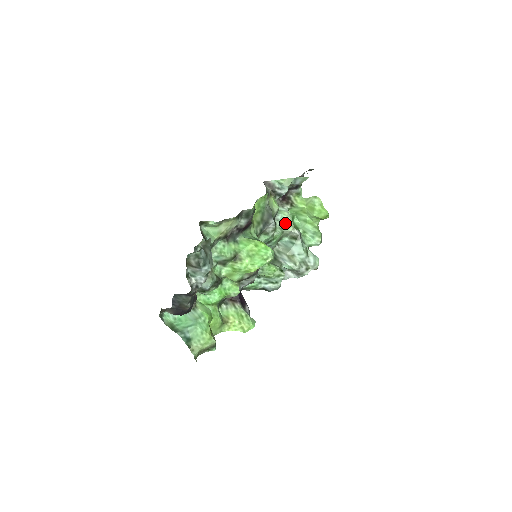
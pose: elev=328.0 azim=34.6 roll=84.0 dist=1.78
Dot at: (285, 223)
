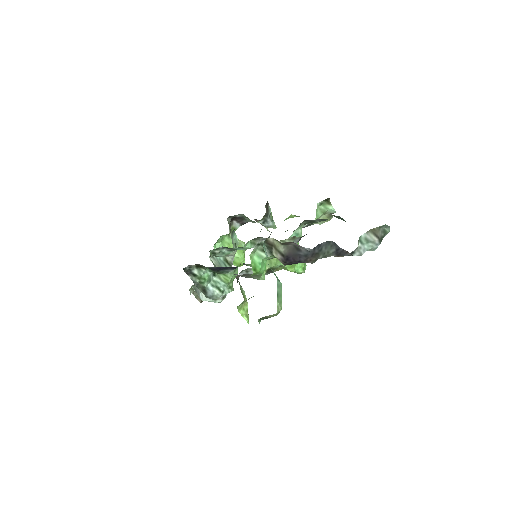
Dot at: occluded
